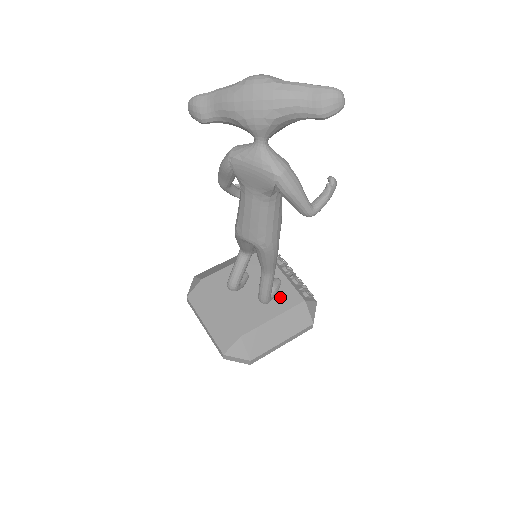
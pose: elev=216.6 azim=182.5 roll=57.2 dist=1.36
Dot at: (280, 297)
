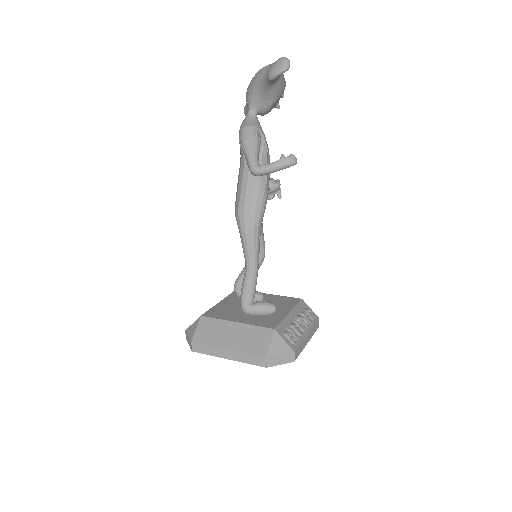
Dot at: (262, 318)
